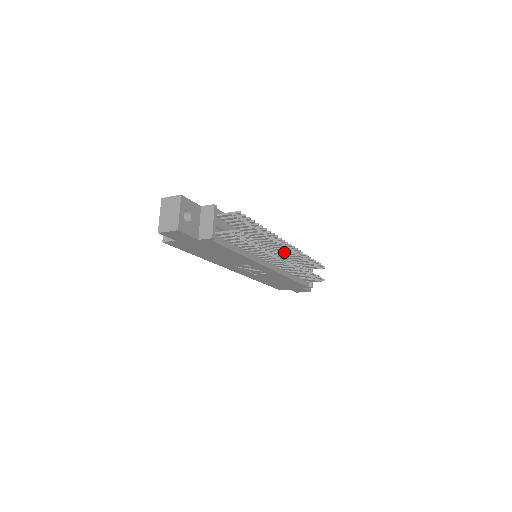
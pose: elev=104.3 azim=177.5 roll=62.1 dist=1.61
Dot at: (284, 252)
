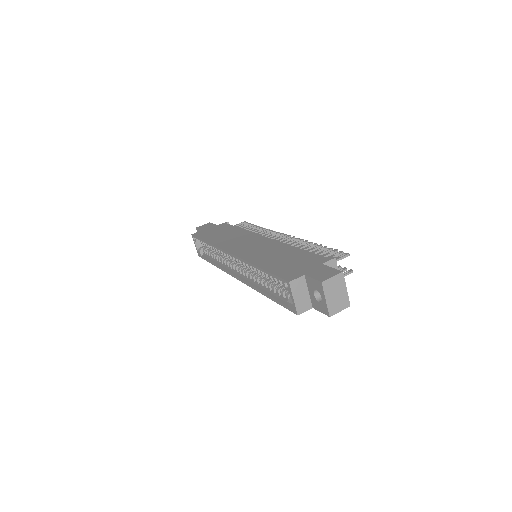
Dot at: occluded
